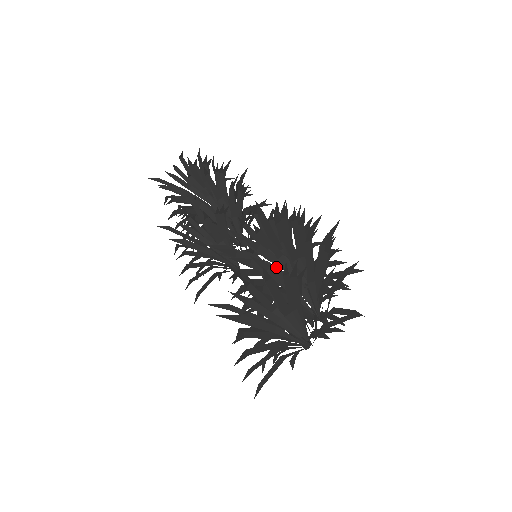
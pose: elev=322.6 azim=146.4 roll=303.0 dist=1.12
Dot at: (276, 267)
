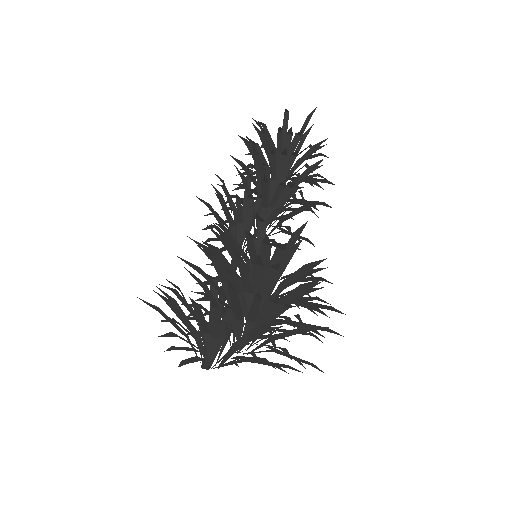
Dot at: occluded
